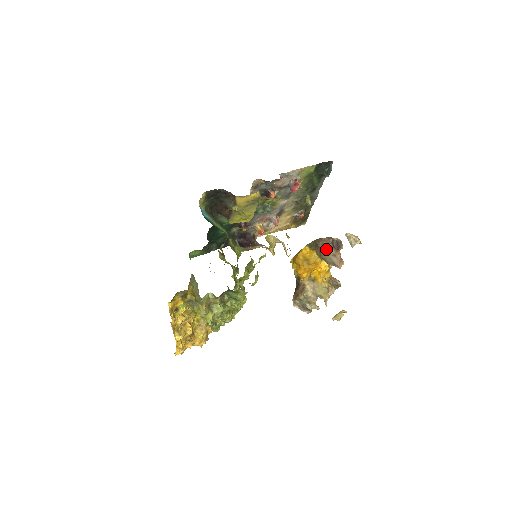
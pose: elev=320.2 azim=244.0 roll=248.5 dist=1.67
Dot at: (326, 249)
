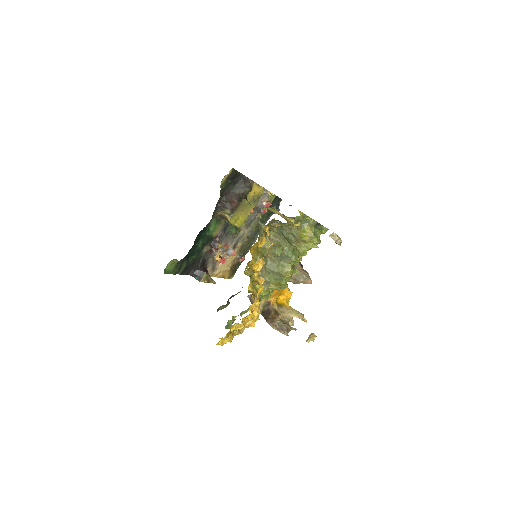
Dot at: (296, 266)
